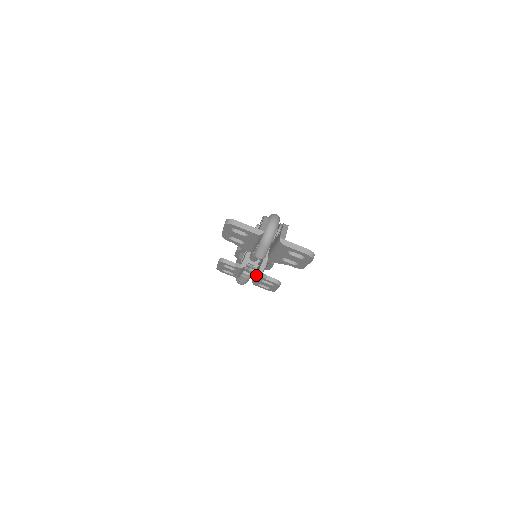
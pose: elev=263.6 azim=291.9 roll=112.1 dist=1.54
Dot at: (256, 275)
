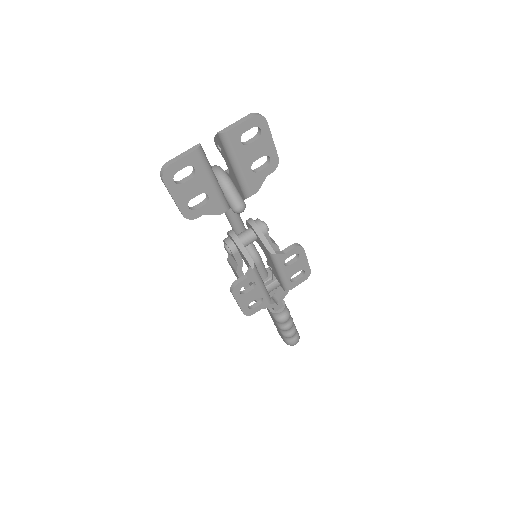
Dot at: (275, 266)
